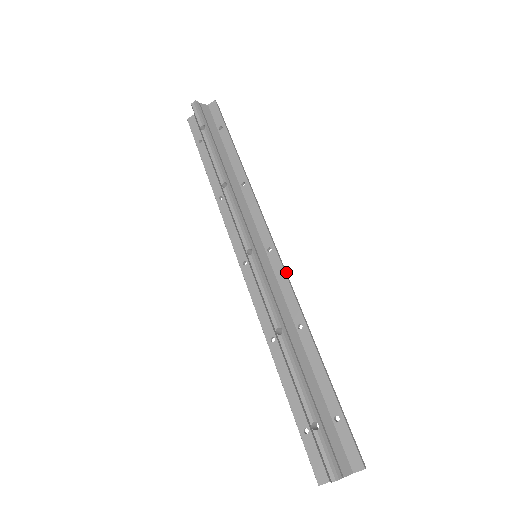
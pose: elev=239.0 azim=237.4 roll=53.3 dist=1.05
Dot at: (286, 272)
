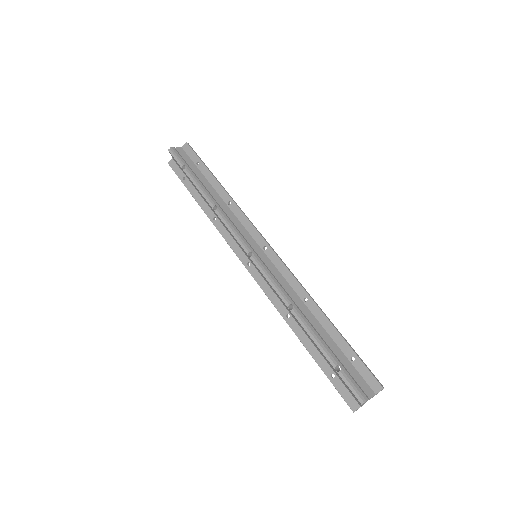
Dot at: occluded
